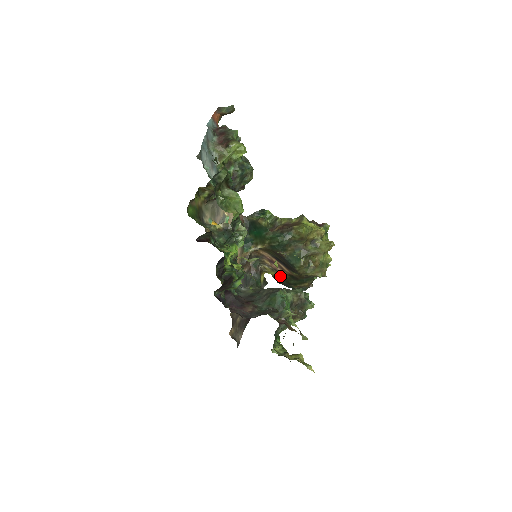
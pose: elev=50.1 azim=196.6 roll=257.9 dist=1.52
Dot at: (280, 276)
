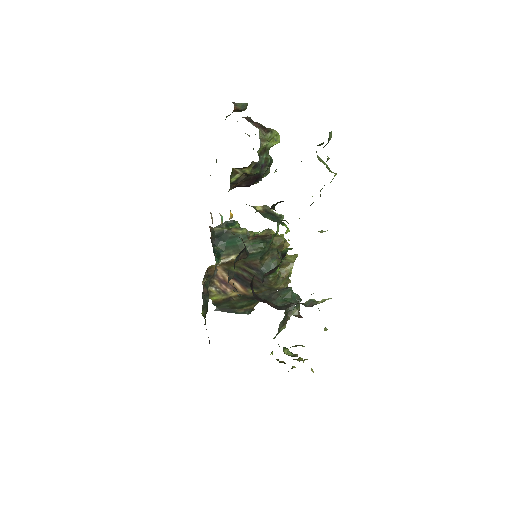
Dot at: (224, 300)
